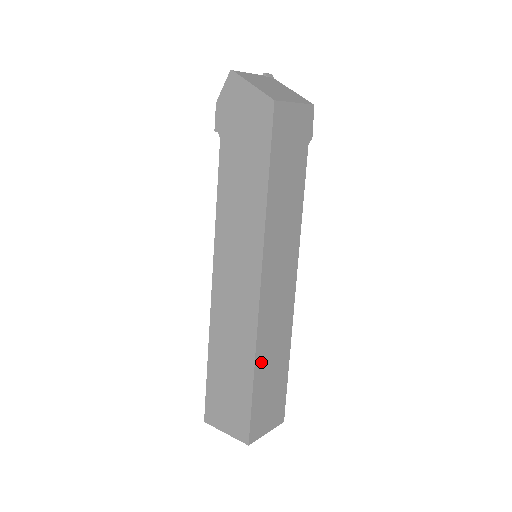
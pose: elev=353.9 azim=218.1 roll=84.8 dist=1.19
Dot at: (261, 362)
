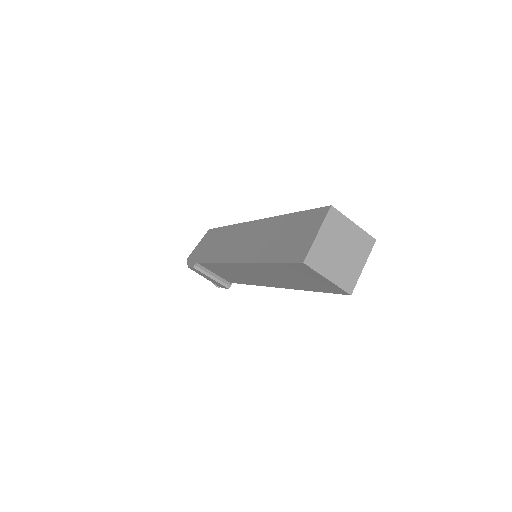
Dot at: occluded
